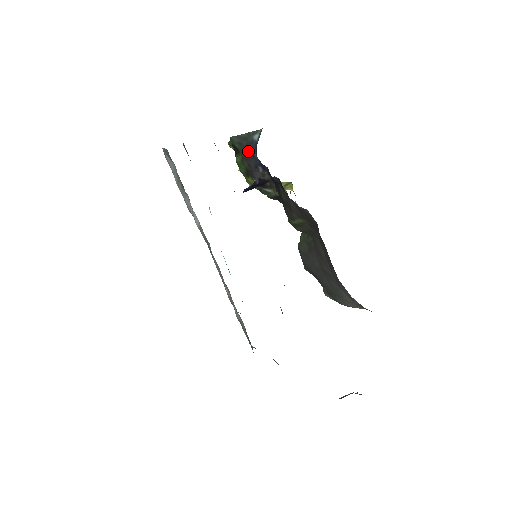
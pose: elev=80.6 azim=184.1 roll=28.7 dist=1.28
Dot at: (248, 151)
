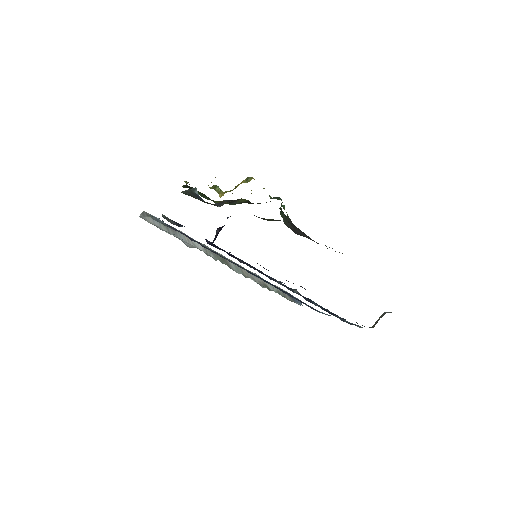
Dot at: (199, 199)
